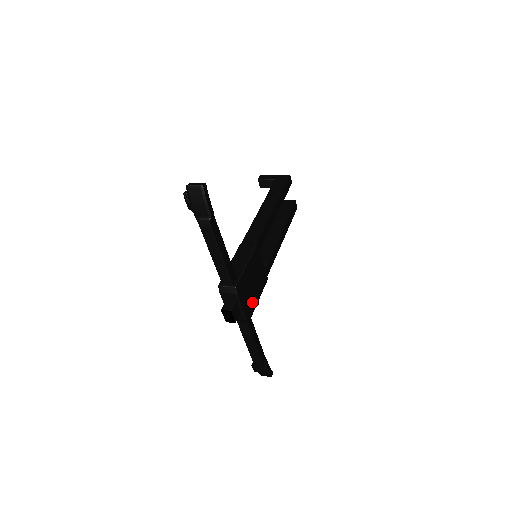
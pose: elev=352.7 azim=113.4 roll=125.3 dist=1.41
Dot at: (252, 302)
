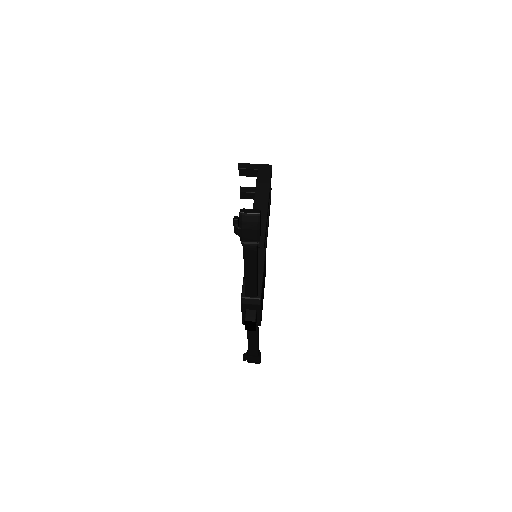
Dot at: (262, 305)
